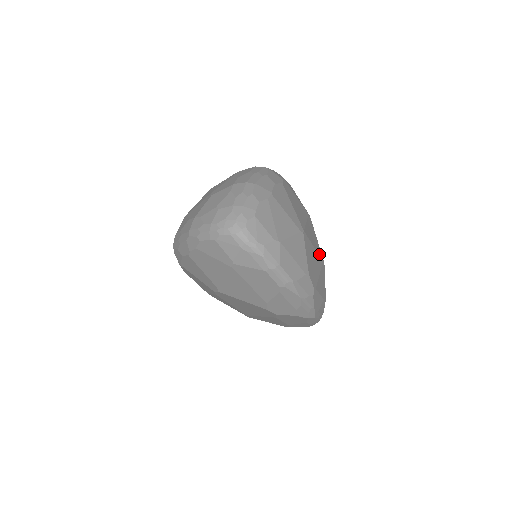
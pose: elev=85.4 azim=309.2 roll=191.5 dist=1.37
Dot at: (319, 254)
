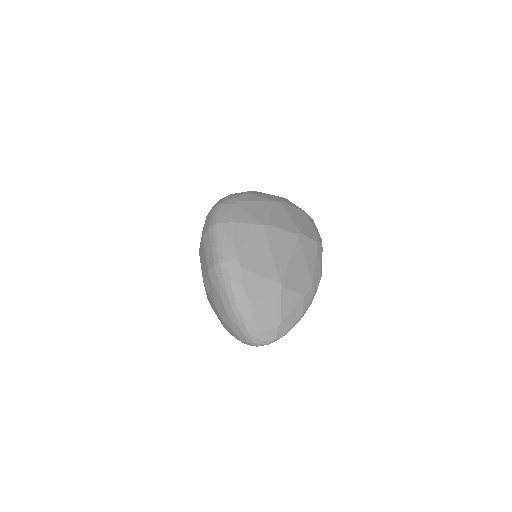
Dot at: (293, 246)
